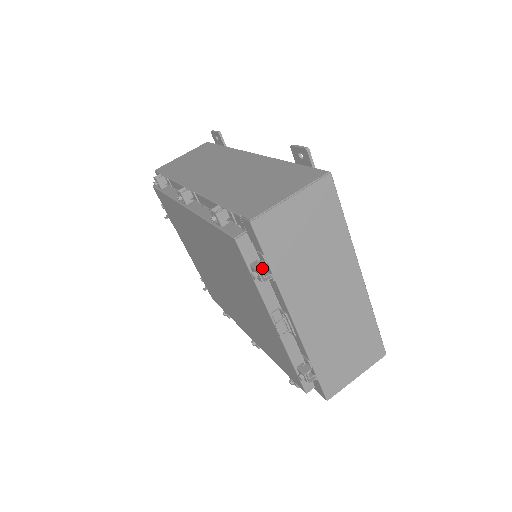
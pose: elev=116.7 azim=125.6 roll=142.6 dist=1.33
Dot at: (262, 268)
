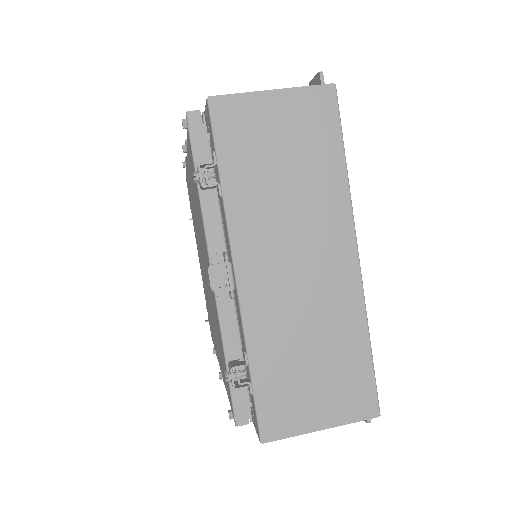
Dot at: occluded
